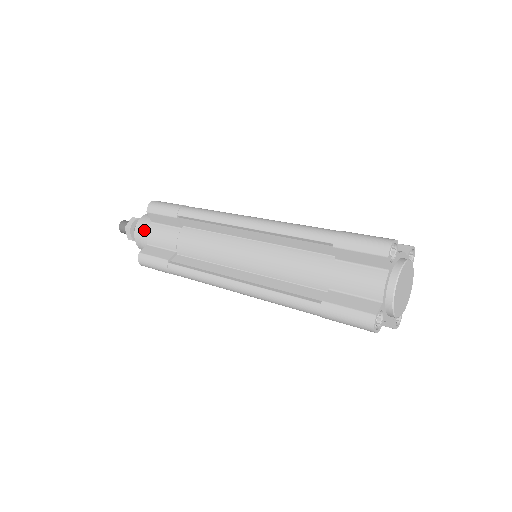
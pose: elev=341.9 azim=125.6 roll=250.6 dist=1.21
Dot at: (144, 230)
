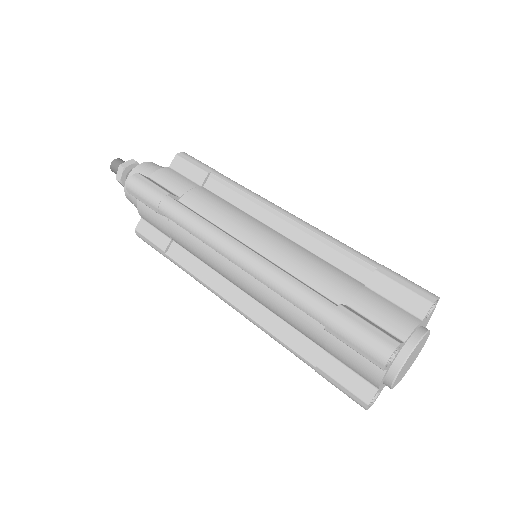
Dot at: (133, 199)
